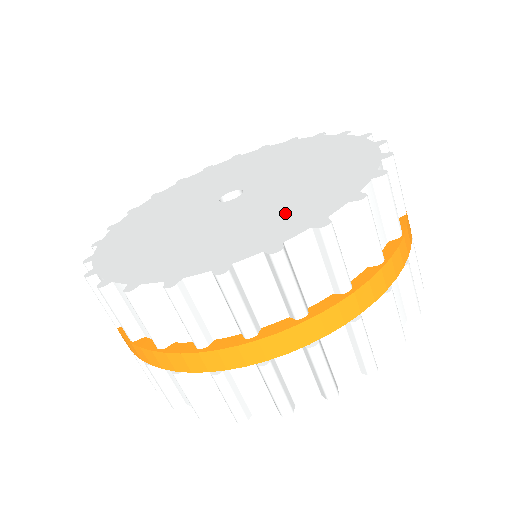
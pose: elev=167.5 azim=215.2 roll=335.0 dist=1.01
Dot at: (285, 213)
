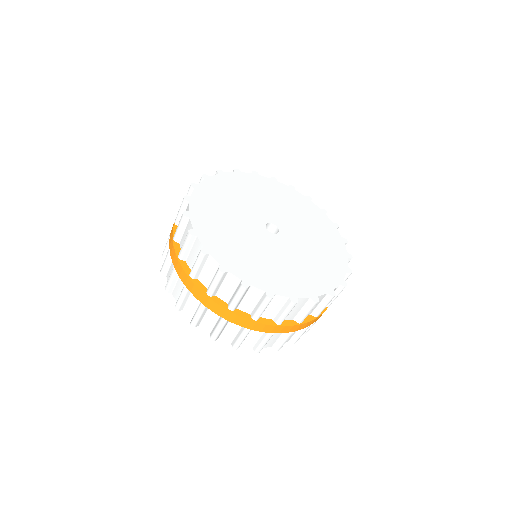
Dot at: (300, 275)
